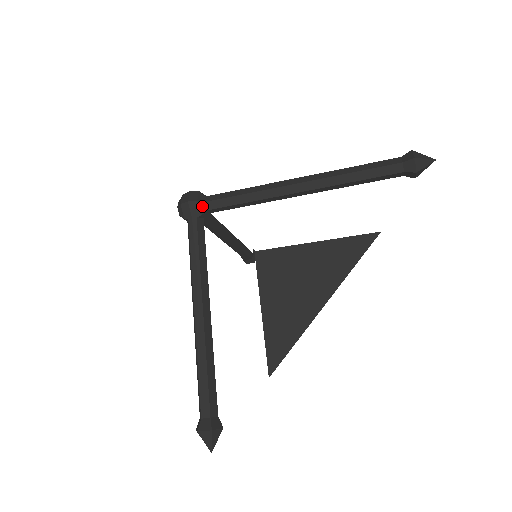
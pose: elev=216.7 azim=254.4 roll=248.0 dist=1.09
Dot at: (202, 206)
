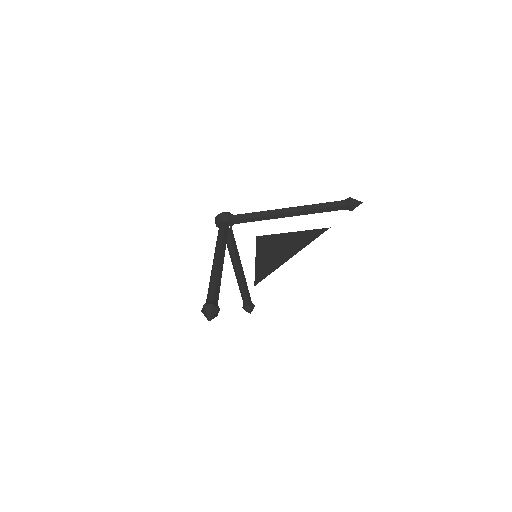
Dot at: (230, 217)
